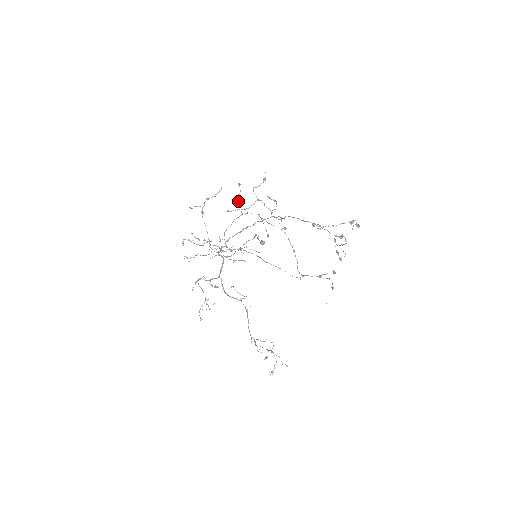
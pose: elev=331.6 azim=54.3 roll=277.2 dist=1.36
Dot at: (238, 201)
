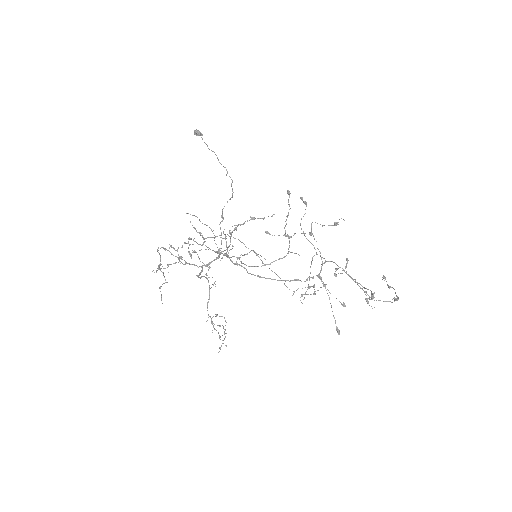
Dot at: occluded
